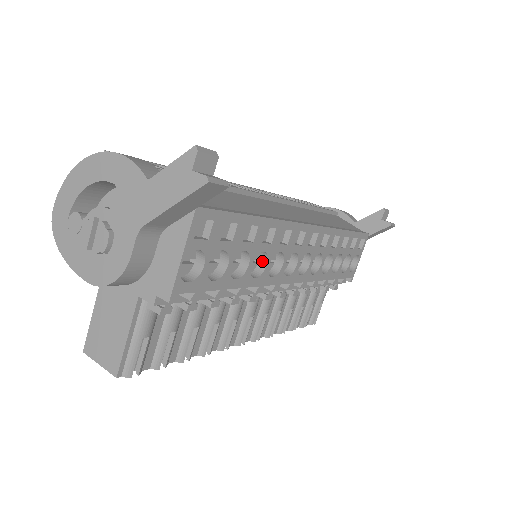
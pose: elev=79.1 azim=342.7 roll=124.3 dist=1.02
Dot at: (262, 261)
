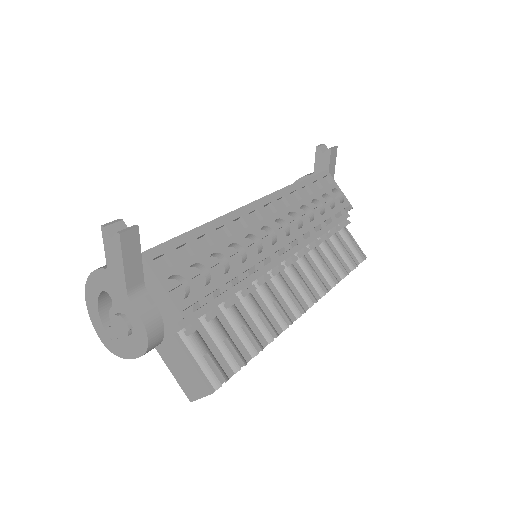
Dot at: (241, 251)
